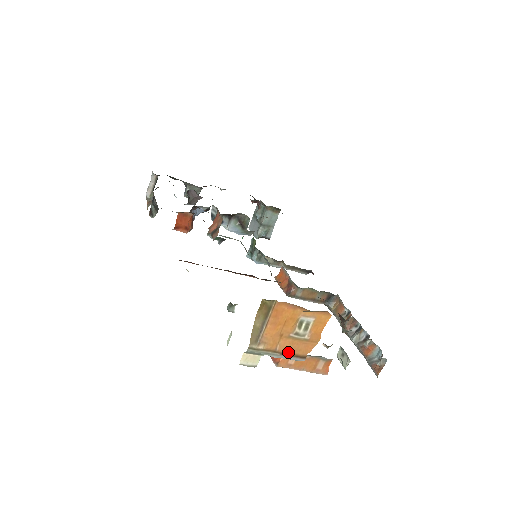
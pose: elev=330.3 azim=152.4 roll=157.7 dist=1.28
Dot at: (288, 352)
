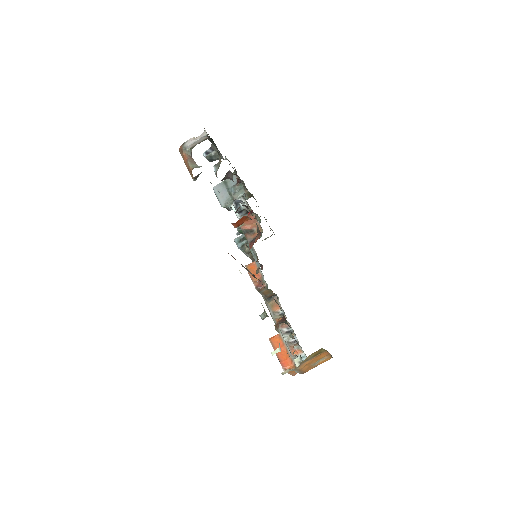
Dot at: (303, 371)
